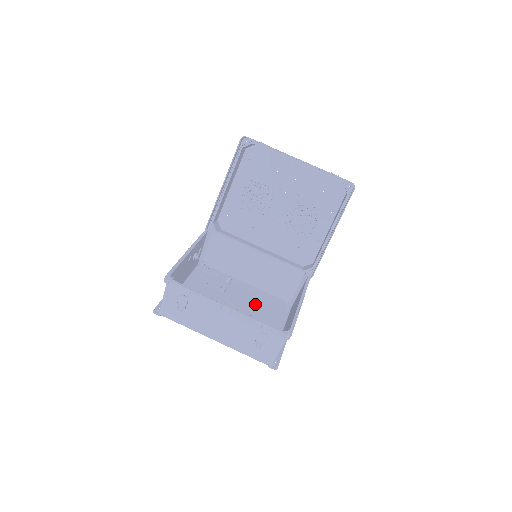
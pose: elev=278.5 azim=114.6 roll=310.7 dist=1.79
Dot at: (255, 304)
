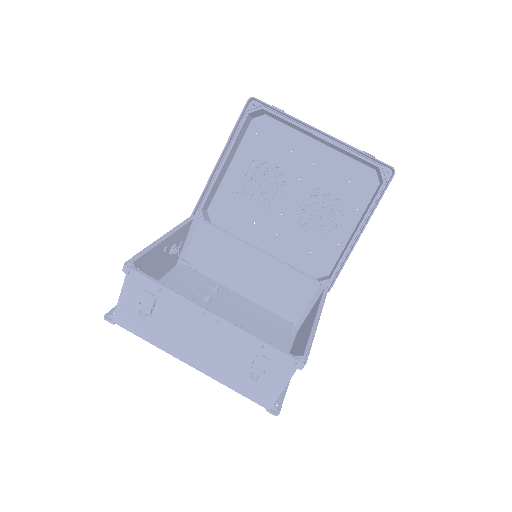
Dot at: (250, 322)
